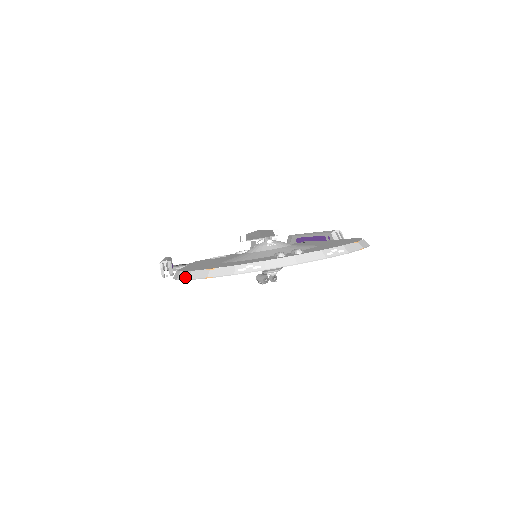
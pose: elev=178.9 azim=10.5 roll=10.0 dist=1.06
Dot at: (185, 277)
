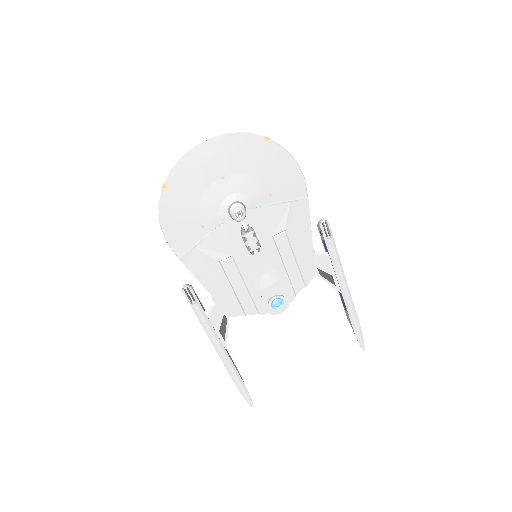
Dot at: (159, 211)
